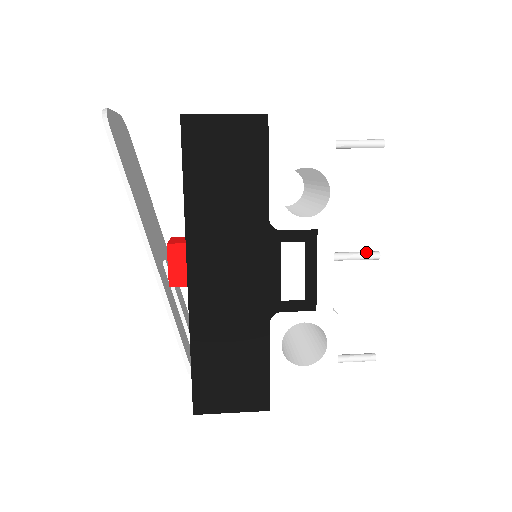
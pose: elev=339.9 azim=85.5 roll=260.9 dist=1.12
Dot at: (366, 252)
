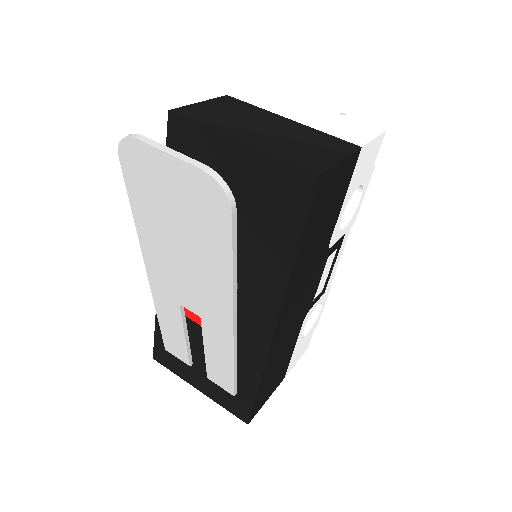
Dot at: occluded
